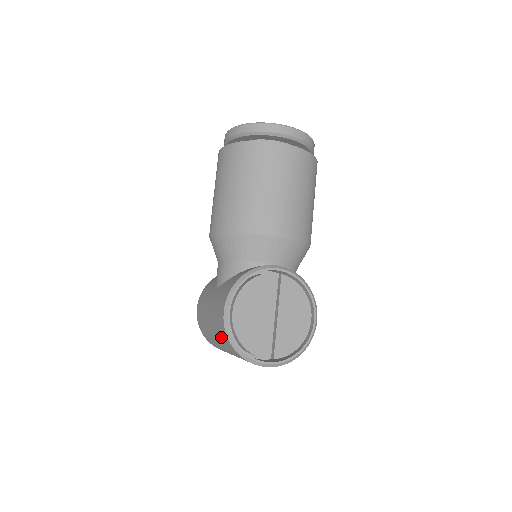
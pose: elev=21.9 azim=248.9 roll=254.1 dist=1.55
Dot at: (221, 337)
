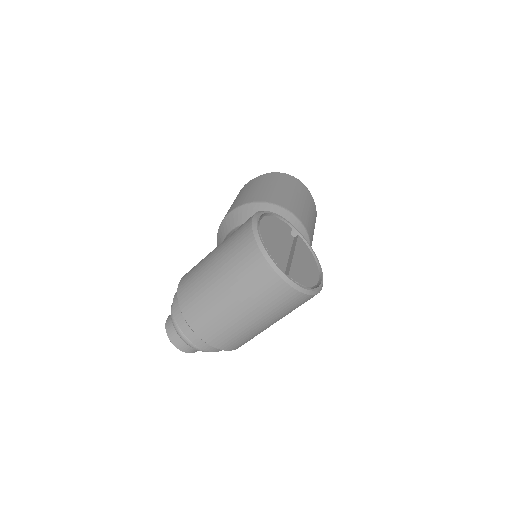
Dot at: (235, 248)
